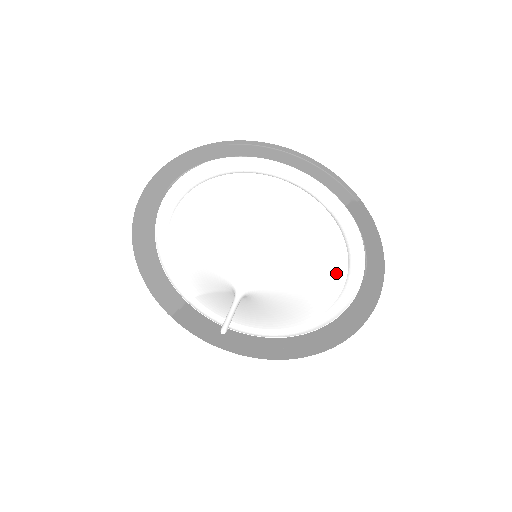
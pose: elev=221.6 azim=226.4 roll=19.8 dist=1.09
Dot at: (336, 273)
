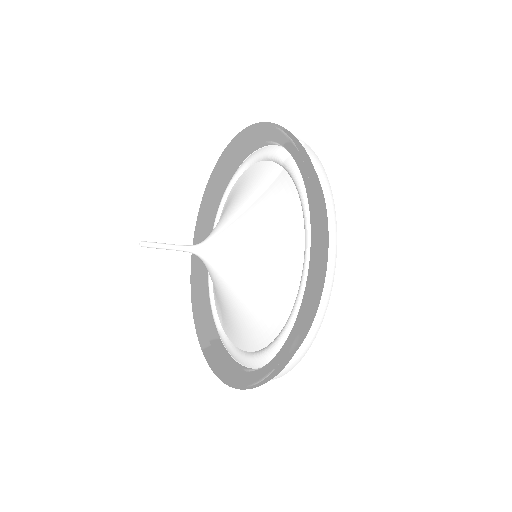
Dot at: (293, 230)
